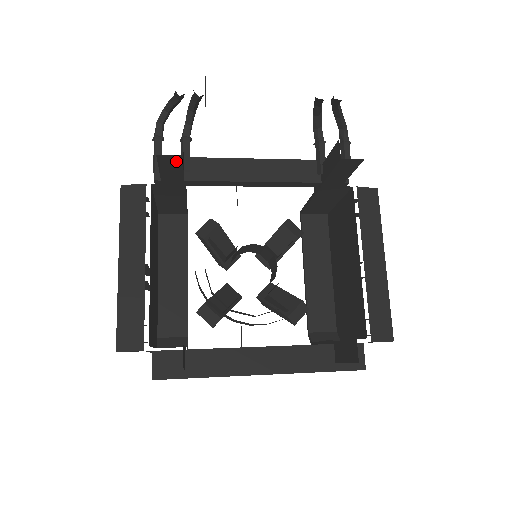
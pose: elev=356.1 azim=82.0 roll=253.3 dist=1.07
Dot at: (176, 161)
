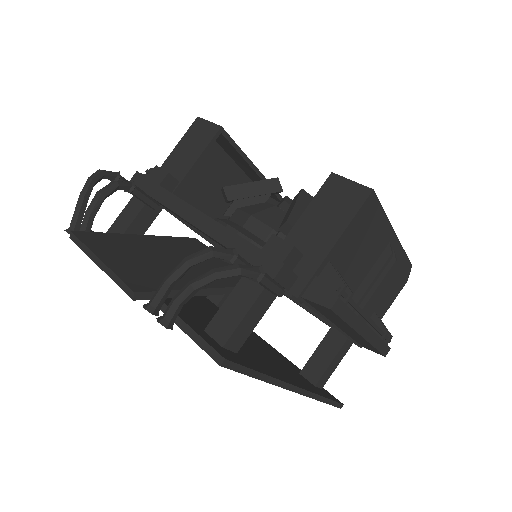
Dot at: occluded
